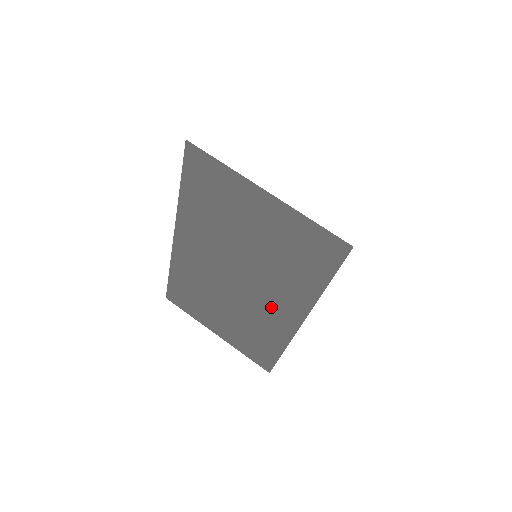
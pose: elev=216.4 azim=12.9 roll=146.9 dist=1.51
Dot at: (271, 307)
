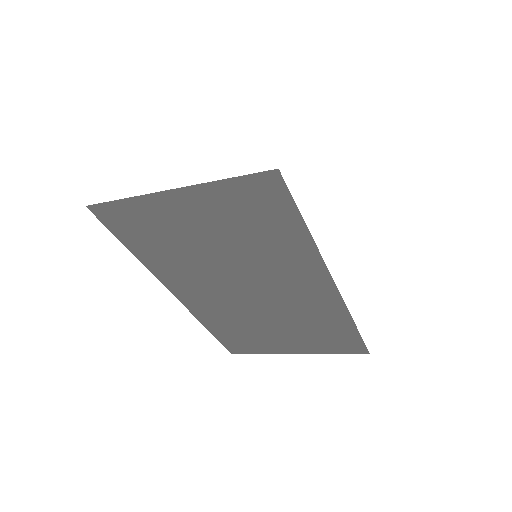
Dot at: (297, 291)
